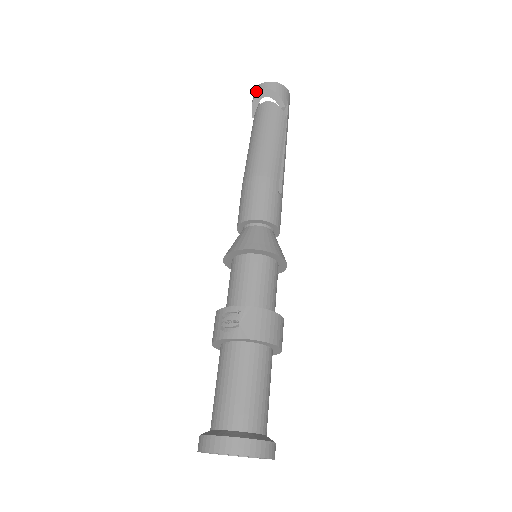
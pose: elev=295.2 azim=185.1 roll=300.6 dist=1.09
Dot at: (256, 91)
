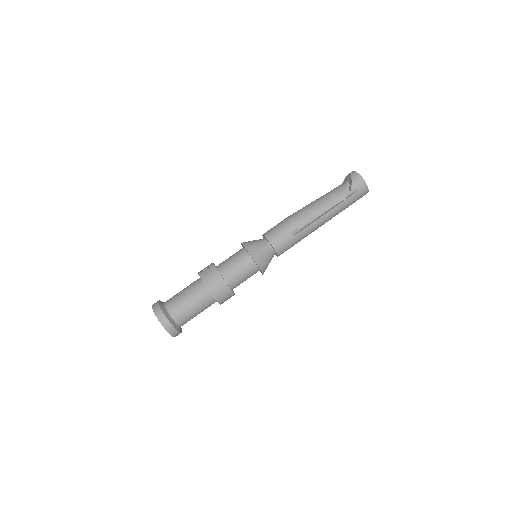
Dot at: (348, 174)
